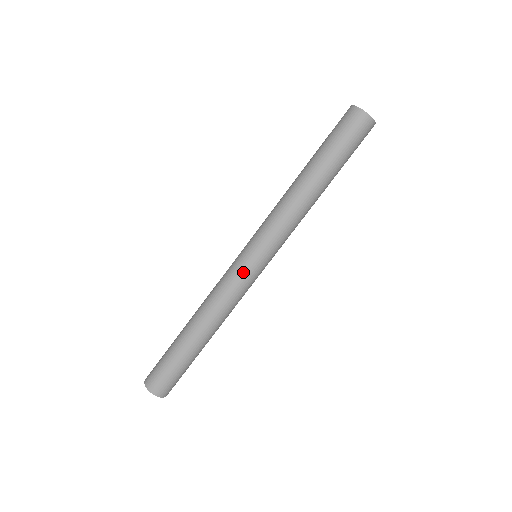
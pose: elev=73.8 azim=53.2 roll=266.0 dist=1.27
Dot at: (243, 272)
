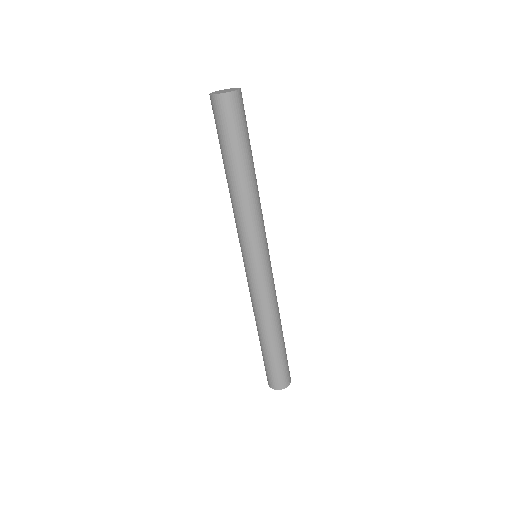
Dot at: (256, 277)
